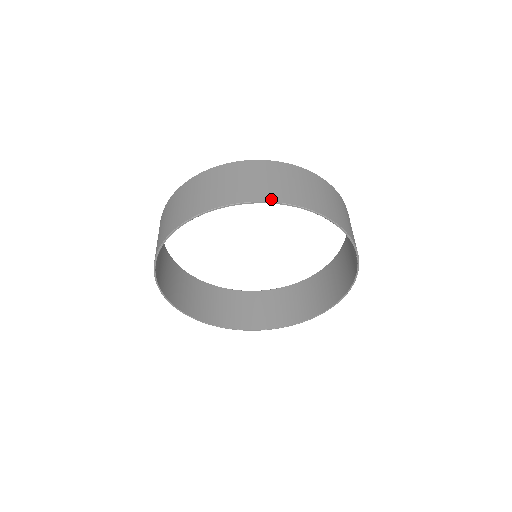
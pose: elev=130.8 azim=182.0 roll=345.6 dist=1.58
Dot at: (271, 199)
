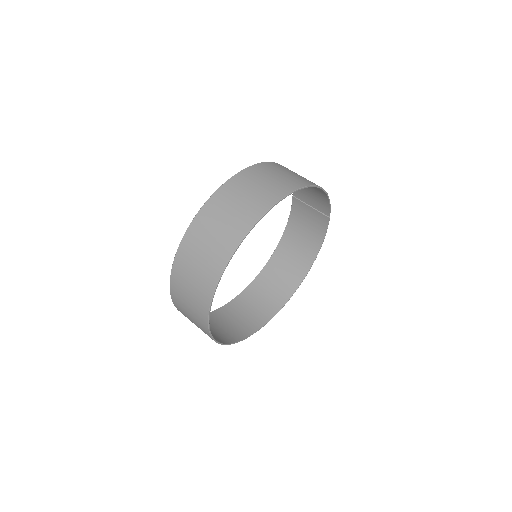
Dot at: (295, 187)
